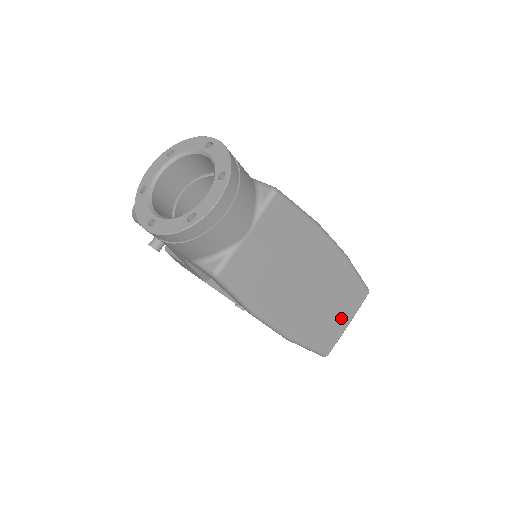
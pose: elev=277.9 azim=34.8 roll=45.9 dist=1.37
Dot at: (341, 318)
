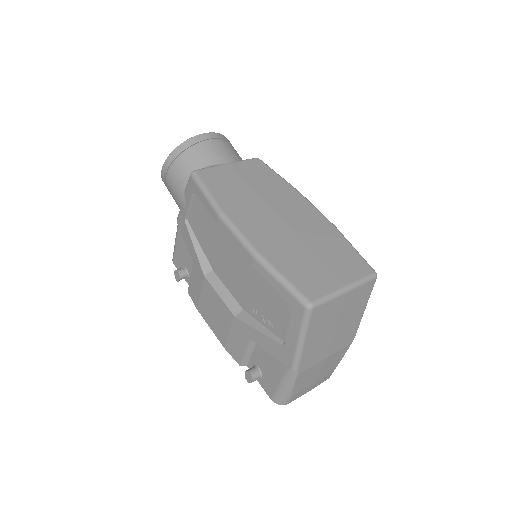
Dot at: (331, 273)
